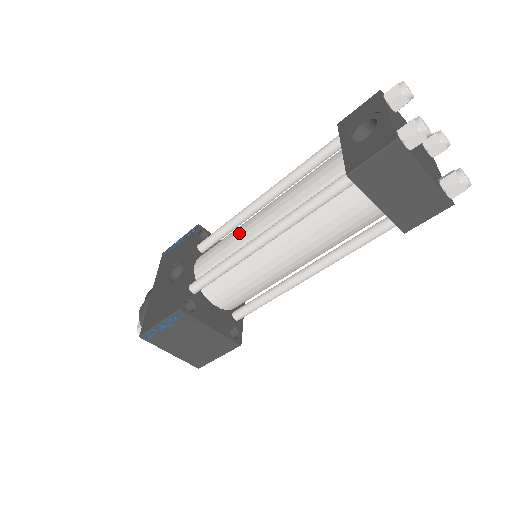
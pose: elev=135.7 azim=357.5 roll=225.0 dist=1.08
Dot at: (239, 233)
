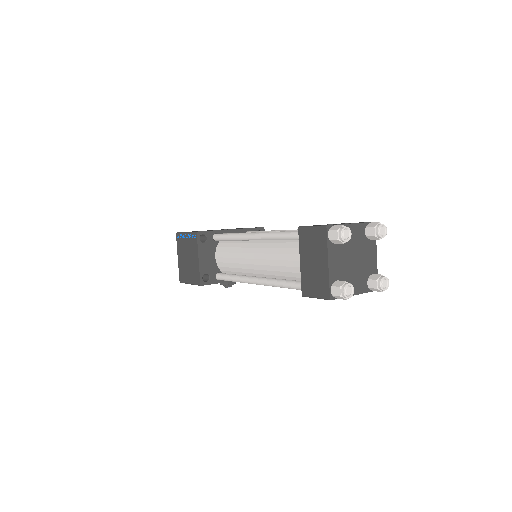
Dot at: occluded
